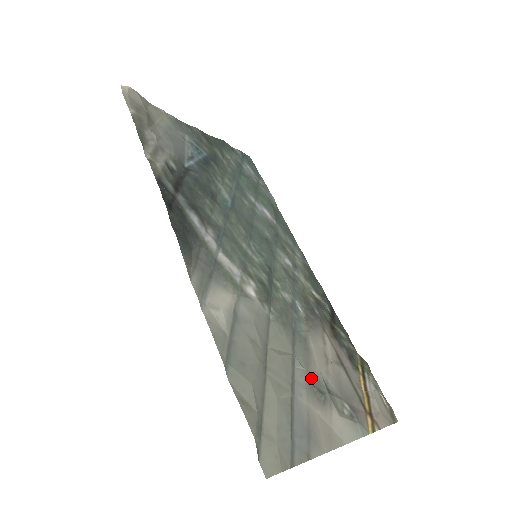
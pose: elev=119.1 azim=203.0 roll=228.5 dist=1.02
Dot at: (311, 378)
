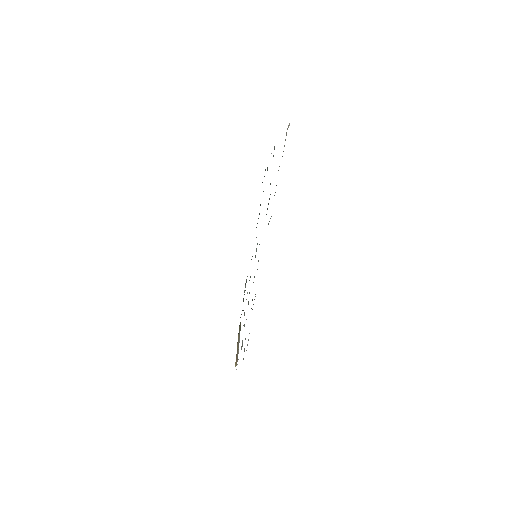
Dot at: occluded
